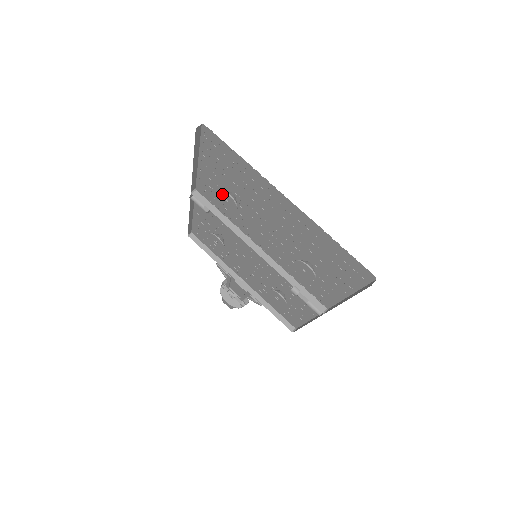
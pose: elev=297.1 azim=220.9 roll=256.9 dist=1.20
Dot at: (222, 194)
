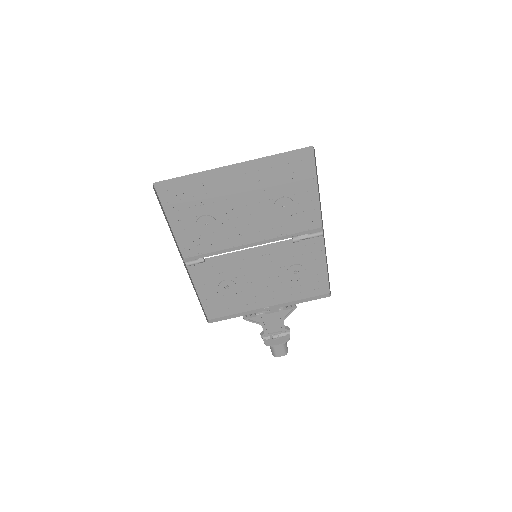
Dot at: (200, 223)
